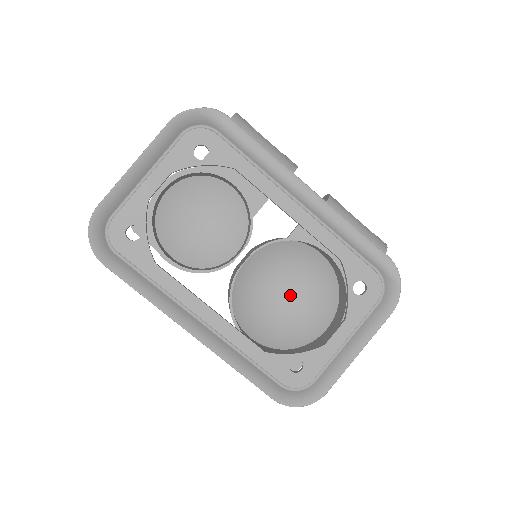
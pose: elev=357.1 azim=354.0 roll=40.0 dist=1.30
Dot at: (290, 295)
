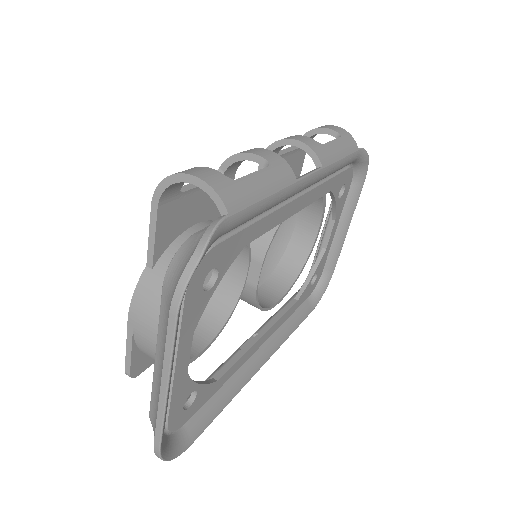
Dot at: occluded
